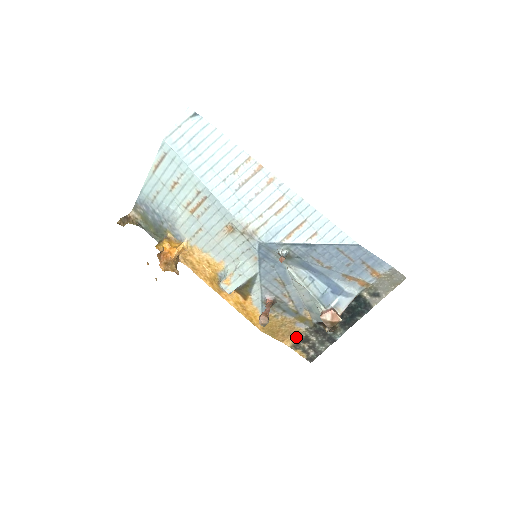
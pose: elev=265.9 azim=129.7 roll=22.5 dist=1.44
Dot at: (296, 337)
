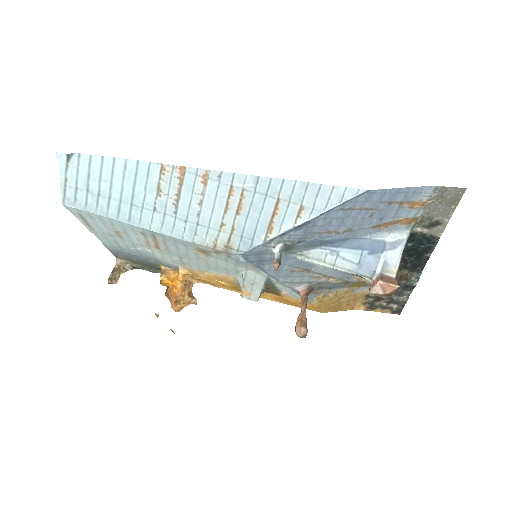
Dot at: (365, 300)
